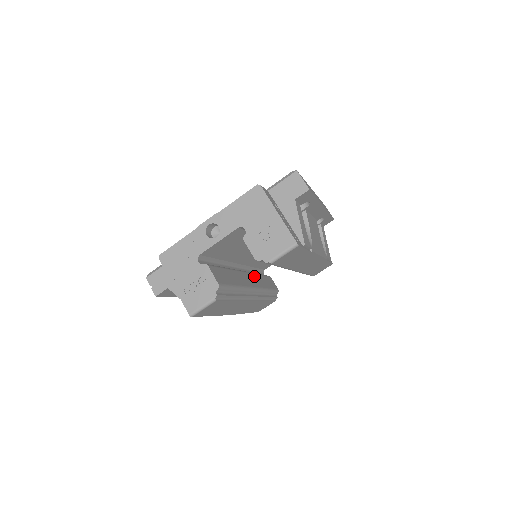
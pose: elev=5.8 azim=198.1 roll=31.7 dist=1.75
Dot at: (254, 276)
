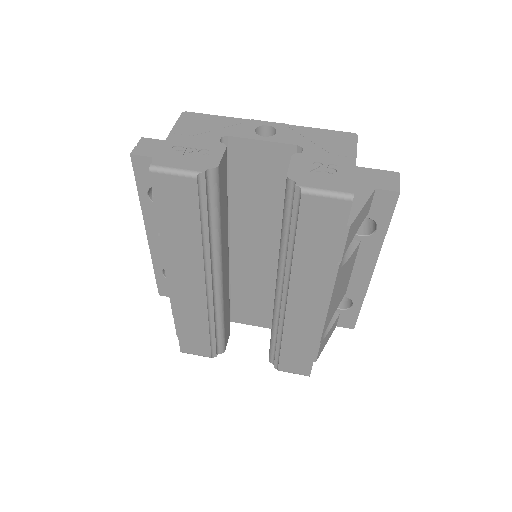
Dot at: (228, 284)
